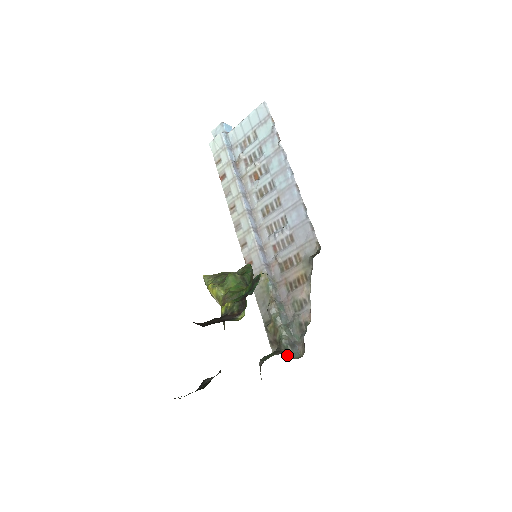
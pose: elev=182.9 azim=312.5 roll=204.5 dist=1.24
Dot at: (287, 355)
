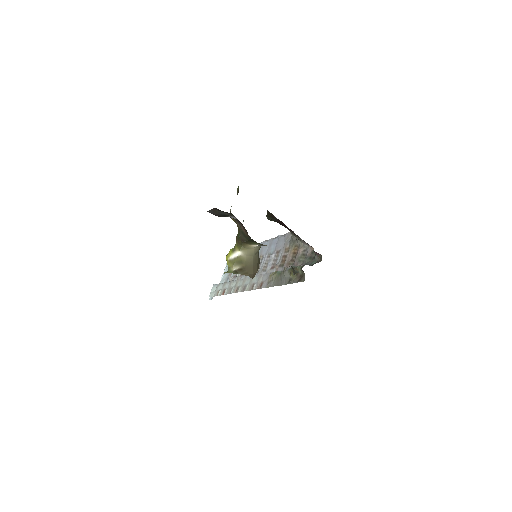
Dot at: occluded
